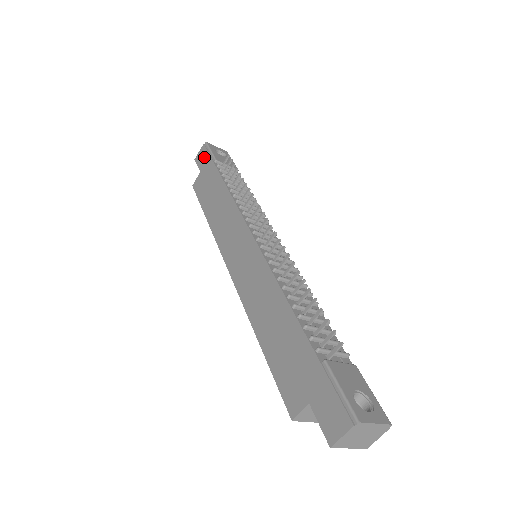
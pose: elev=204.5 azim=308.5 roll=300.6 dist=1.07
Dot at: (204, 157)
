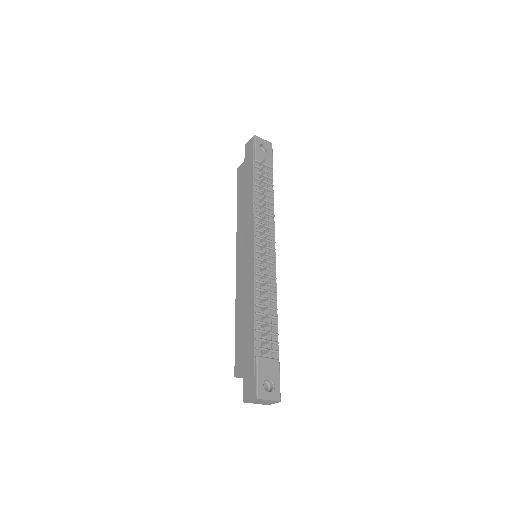
Dot at: (250, 150)
